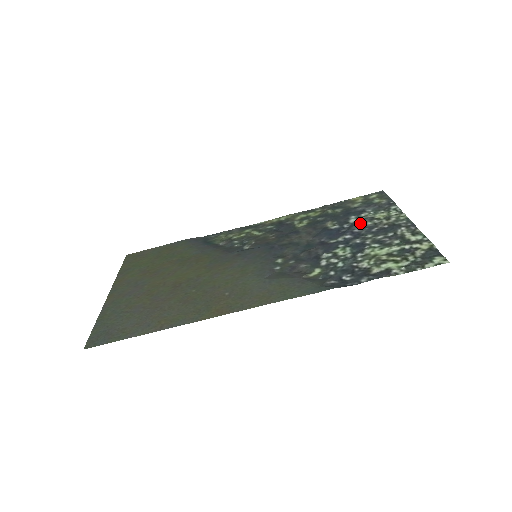
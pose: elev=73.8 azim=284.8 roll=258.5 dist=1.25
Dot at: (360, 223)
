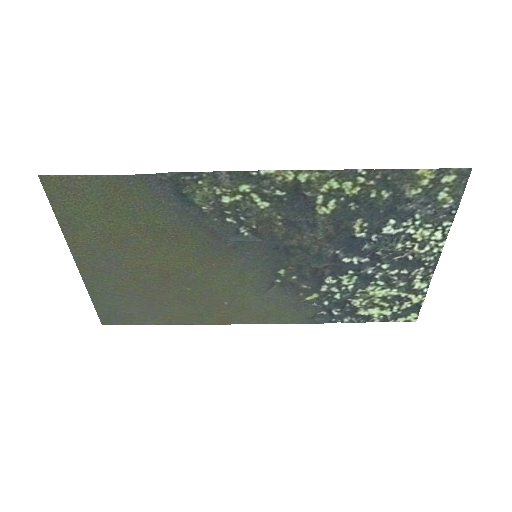
Dot at: (390, 244)
